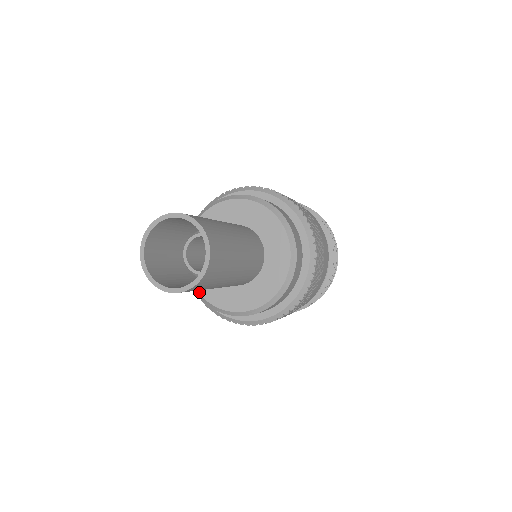
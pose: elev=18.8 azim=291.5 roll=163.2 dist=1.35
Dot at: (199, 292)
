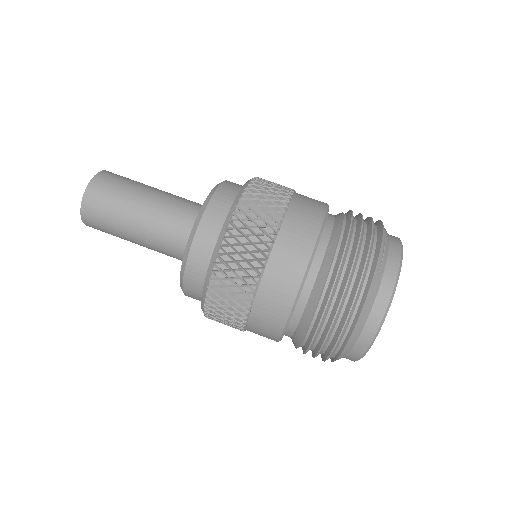
Dot at: occluded
